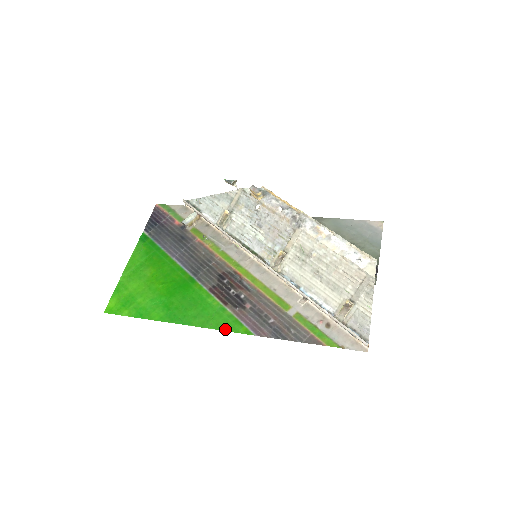
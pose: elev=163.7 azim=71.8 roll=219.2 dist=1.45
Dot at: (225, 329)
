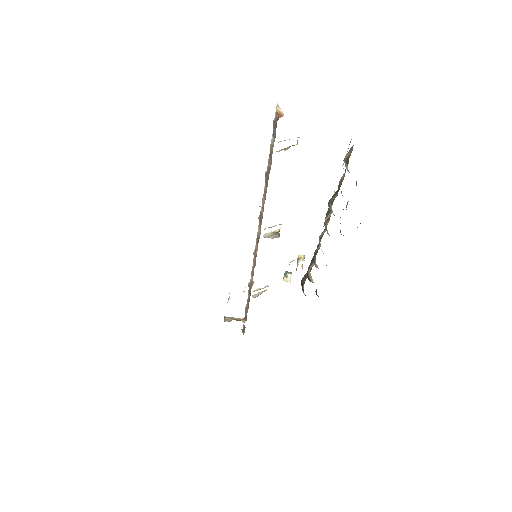
Dot at: occluded
